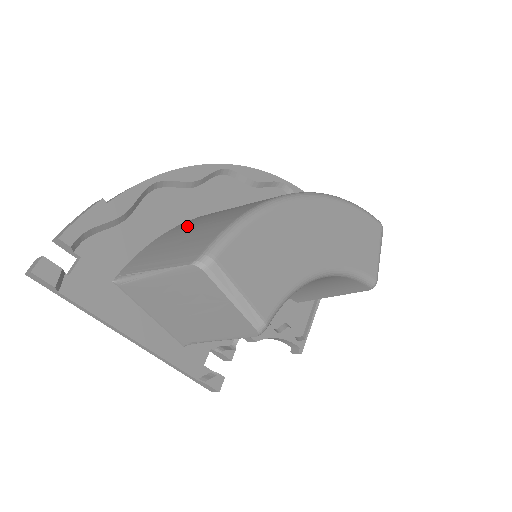
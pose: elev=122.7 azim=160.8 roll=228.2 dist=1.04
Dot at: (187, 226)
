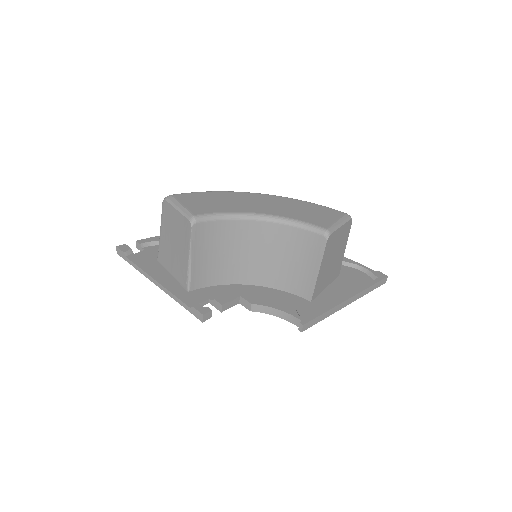
Dot at: occluded
